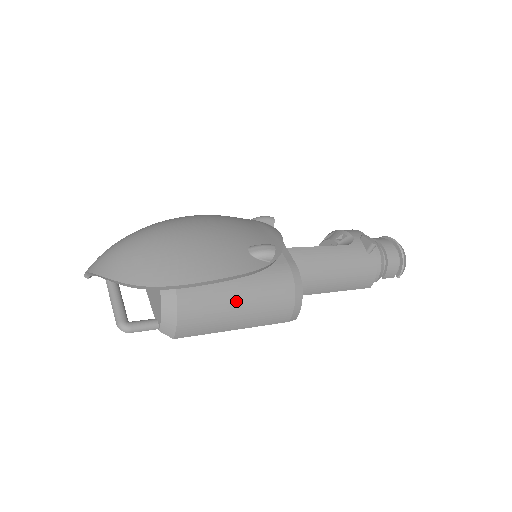
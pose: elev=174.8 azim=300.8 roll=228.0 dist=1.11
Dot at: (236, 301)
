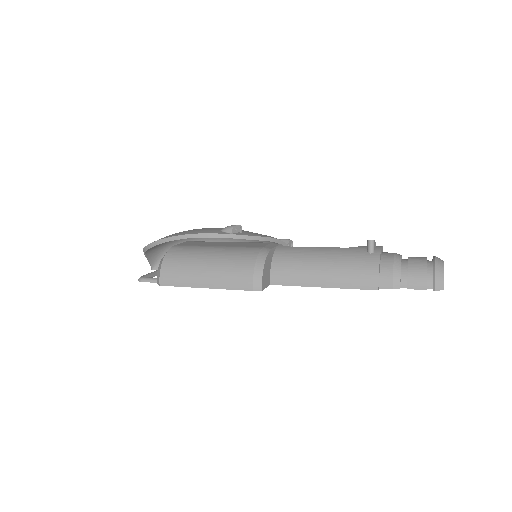
Dot at: (204, 262)
